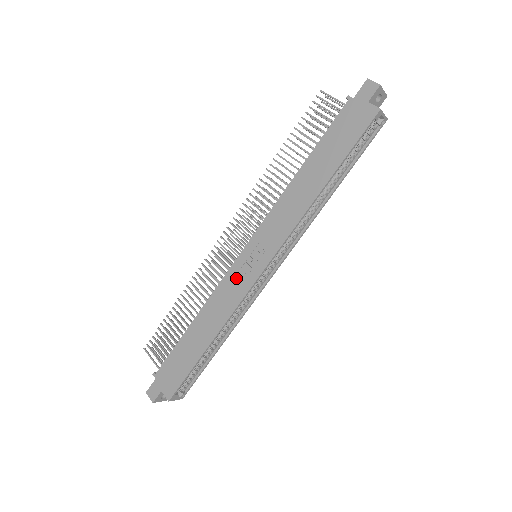
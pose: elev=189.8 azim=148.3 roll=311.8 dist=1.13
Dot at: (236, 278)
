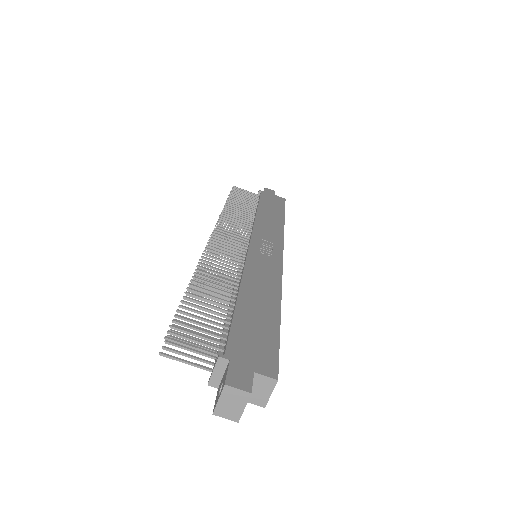
Dot at: (261, 259)
